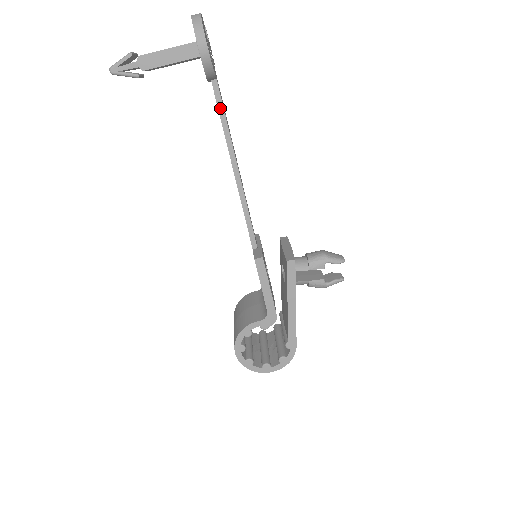
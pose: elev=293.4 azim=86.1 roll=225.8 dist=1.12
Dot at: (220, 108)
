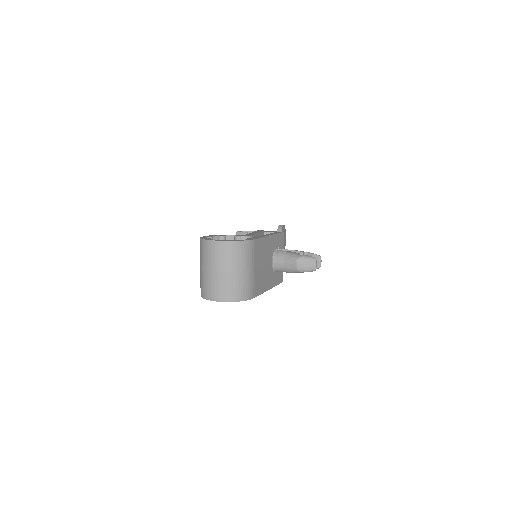
Dot at: occluded
